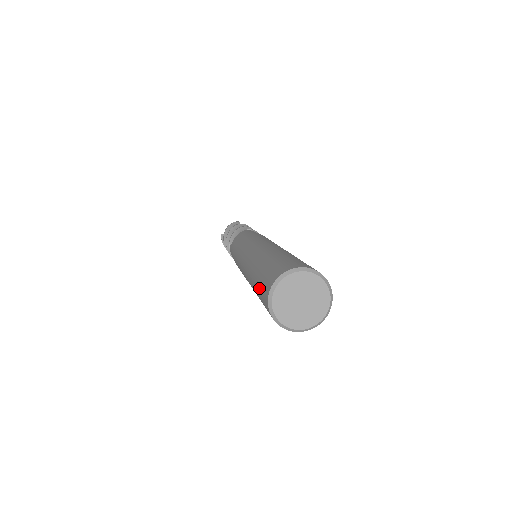
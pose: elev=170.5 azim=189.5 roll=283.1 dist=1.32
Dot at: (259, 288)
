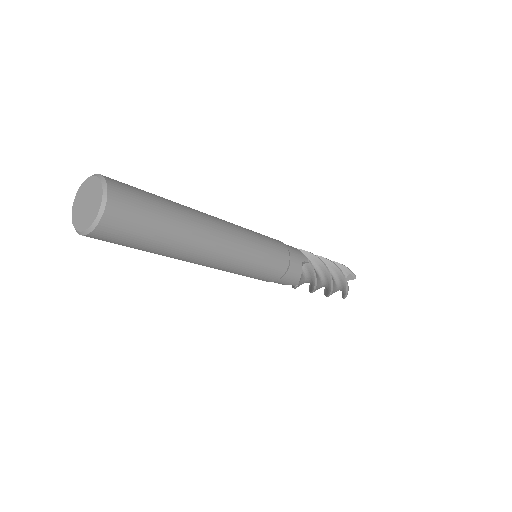
Dot at: occluded
